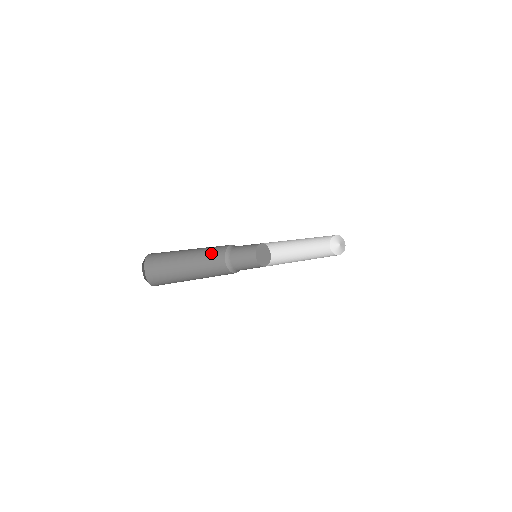
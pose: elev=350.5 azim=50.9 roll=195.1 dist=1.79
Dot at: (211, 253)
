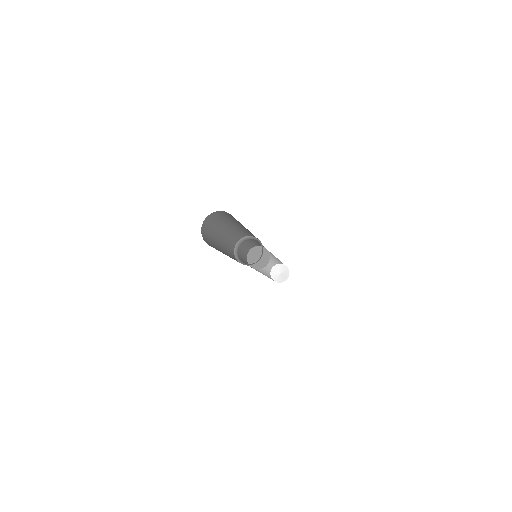
Dot at: (230, 241)
